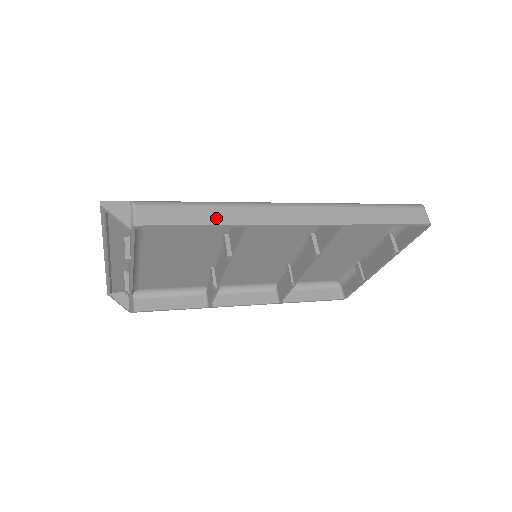
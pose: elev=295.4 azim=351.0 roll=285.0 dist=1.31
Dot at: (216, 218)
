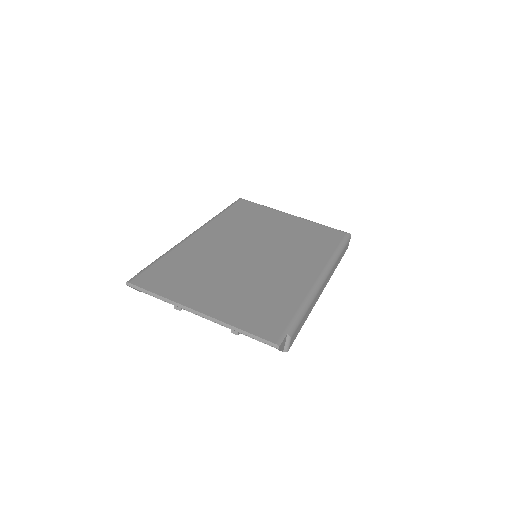
Dot at: occluded
